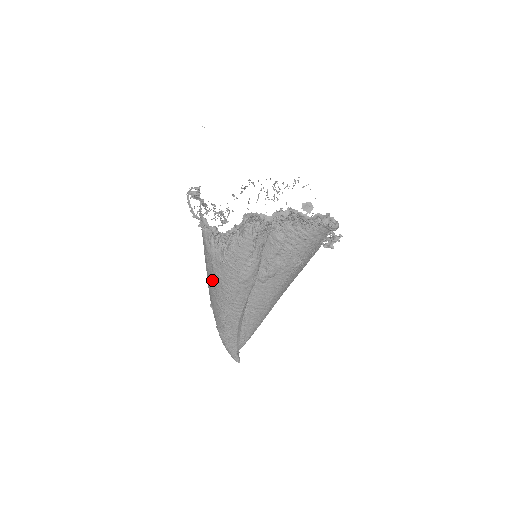
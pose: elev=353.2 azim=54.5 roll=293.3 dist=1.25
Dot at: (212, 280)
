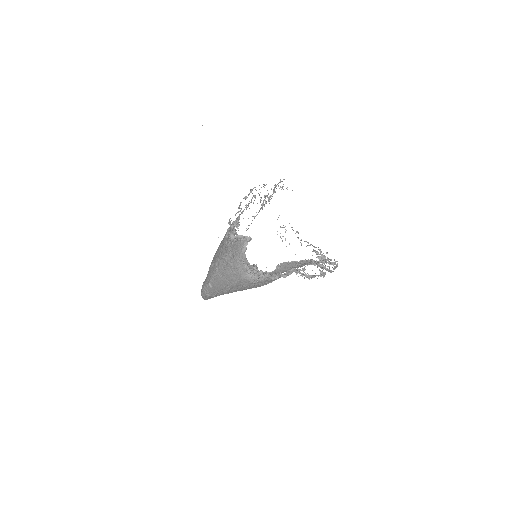
Dot at: (230, 283)
